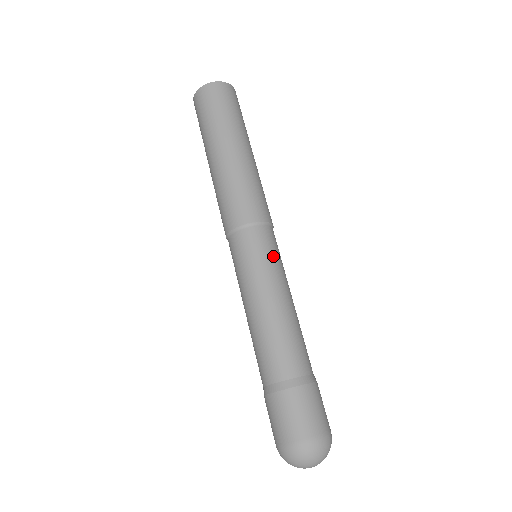
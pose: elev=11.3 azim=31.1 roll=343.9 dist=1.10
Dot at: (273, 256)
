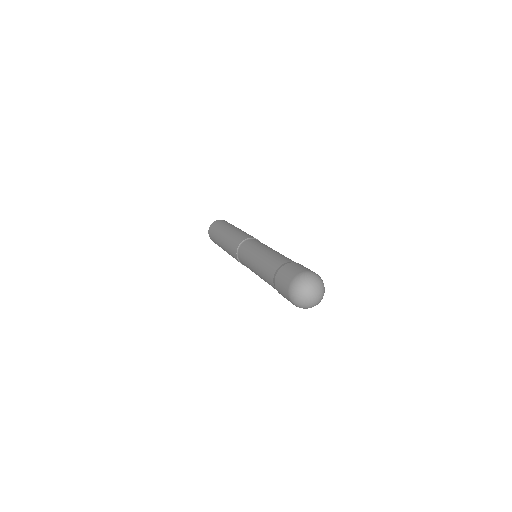
Dot at: occluded
